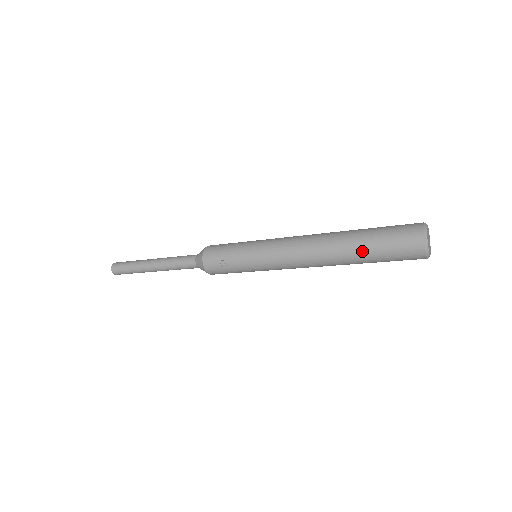
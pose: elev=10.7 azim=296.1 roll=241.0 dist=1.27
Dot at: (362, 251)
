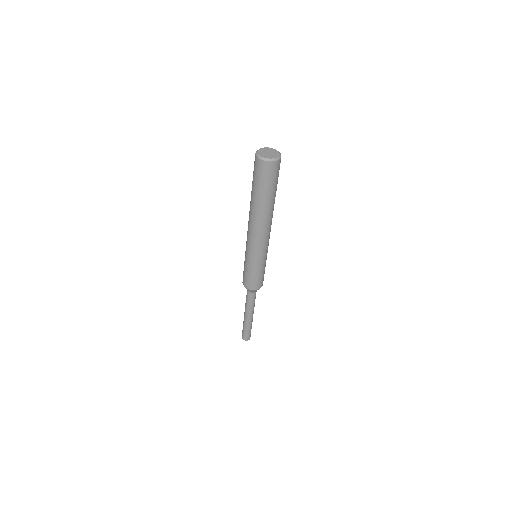
Dot at: occluded
